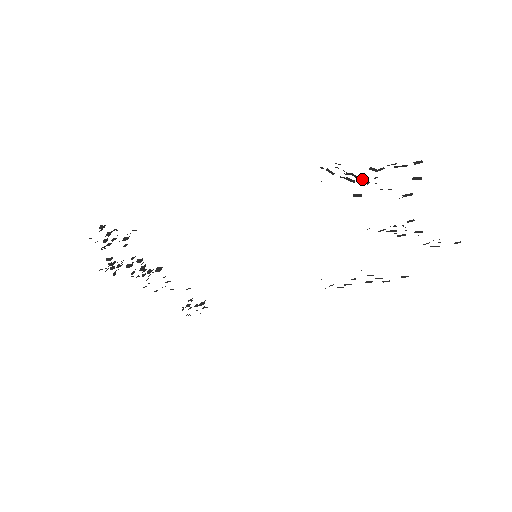
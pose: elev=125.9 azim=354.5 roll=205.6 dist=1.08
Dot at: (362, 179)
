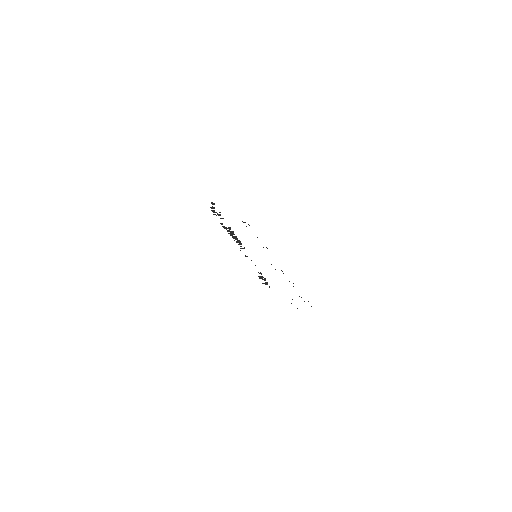
Dot at: occluded
